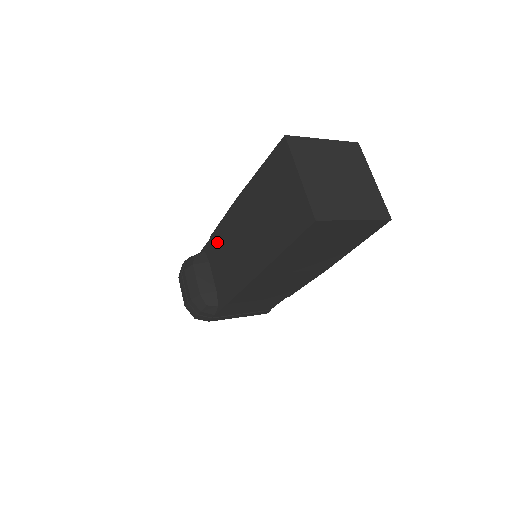
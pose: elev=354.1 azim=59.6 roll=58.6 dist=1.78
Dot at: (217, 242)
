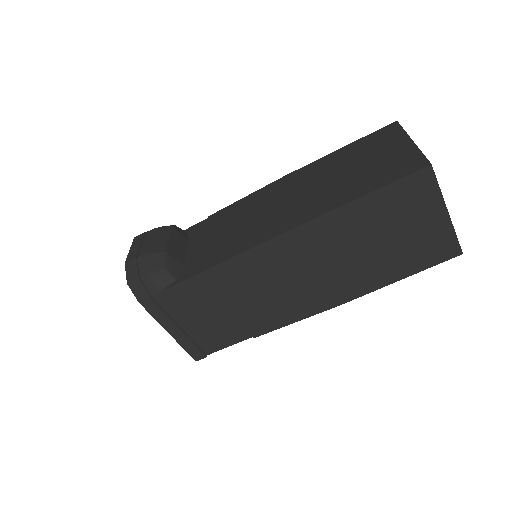
Dot at: (221, 217)
